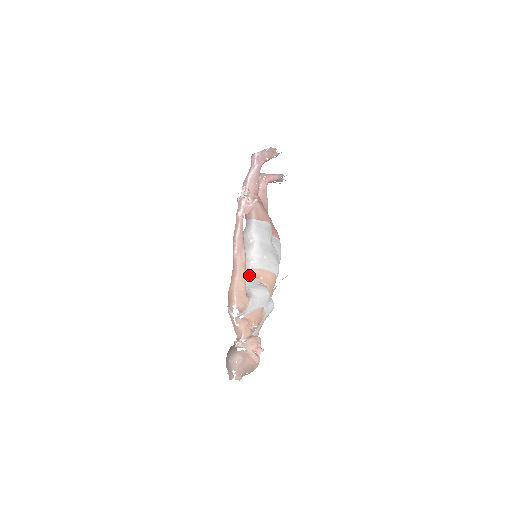
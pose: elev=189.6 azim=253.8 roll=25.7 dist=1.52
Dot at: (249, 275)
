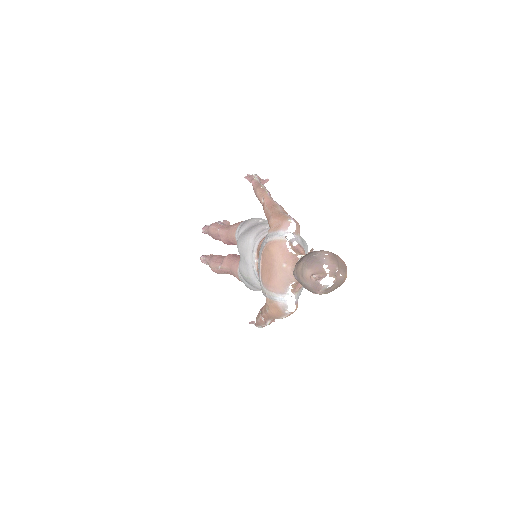
Dot at: occluded
